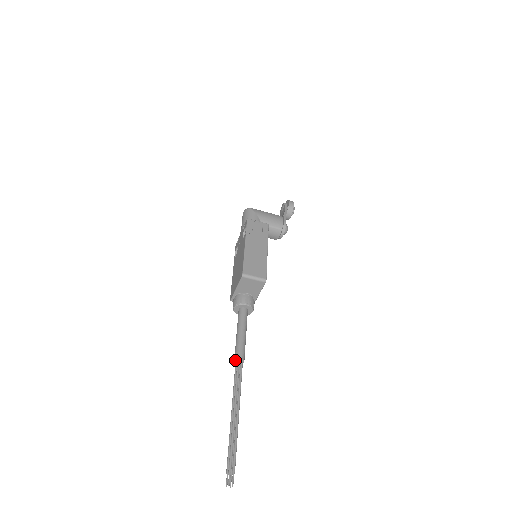
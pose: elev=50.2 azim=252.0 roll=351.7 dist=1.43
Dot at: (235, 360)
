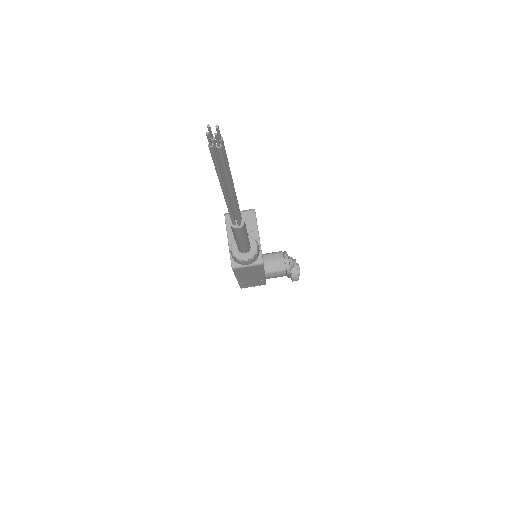
Dot at: (230, 221)
